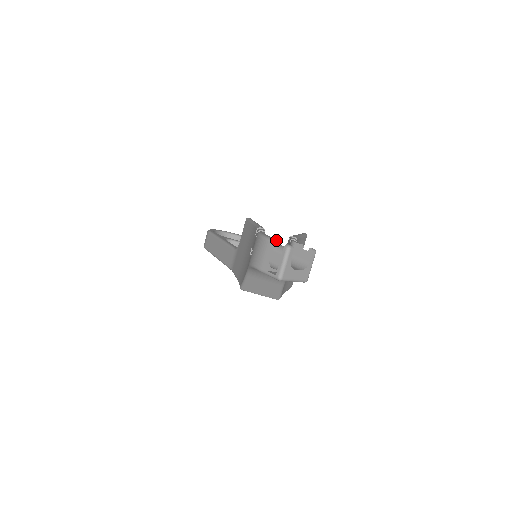
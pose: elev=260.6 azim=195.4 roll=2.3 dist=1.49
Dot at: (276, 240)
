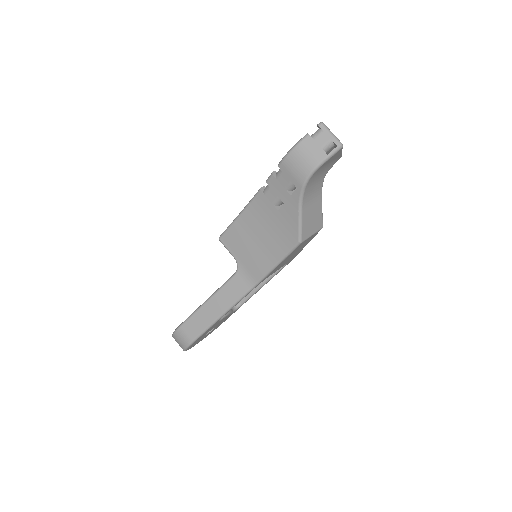
Dot at: (307, 134)
